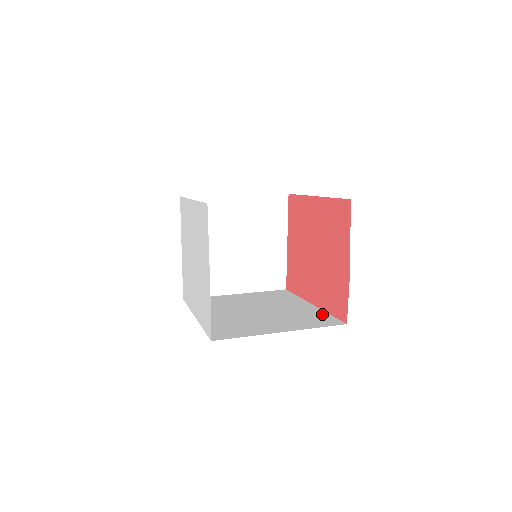
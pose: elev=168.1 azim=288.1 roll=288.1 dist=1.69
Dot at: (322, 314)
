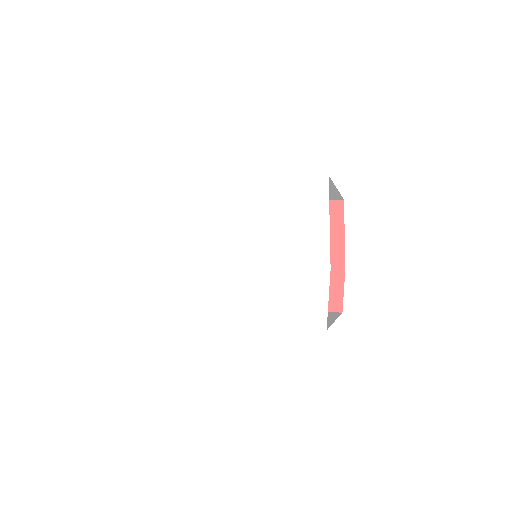
Dot at: occluded
